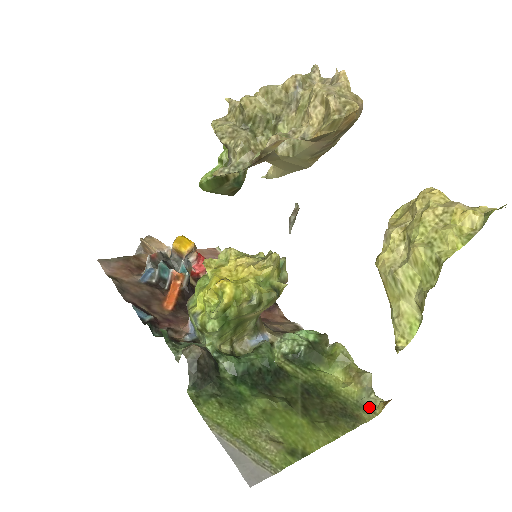
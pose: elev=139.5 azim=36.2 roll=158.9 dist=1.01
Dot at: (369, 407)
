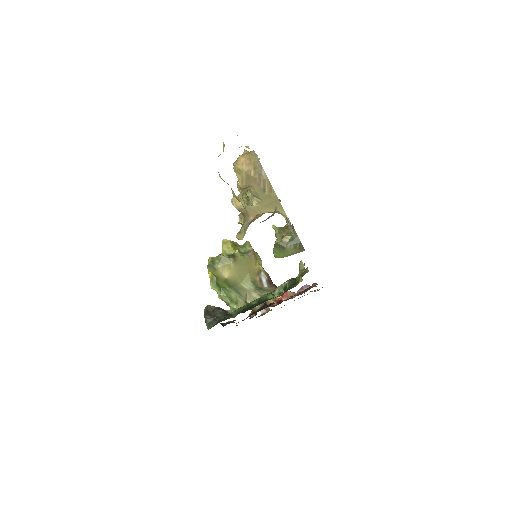
Dot at: (297, 279)
